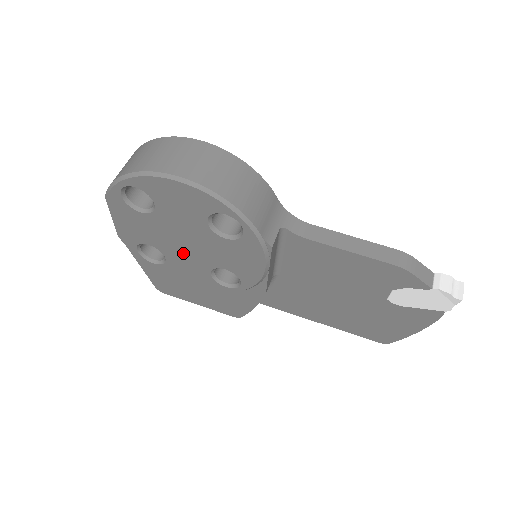
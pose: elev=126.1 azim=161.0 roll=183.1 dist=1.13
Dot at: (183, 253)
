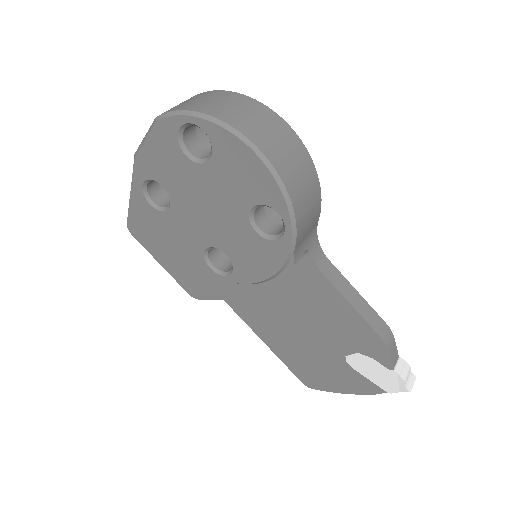
Dot at: (195, 216)
